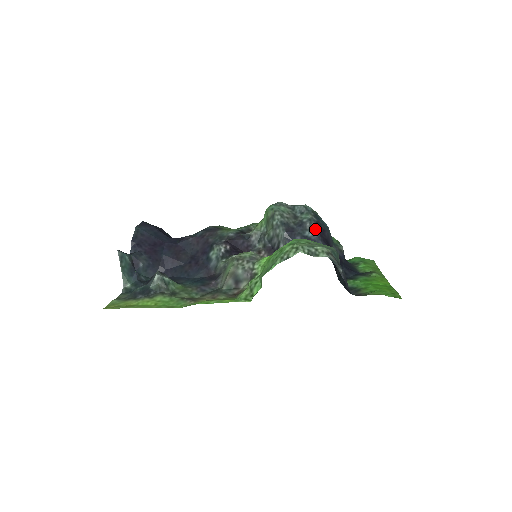
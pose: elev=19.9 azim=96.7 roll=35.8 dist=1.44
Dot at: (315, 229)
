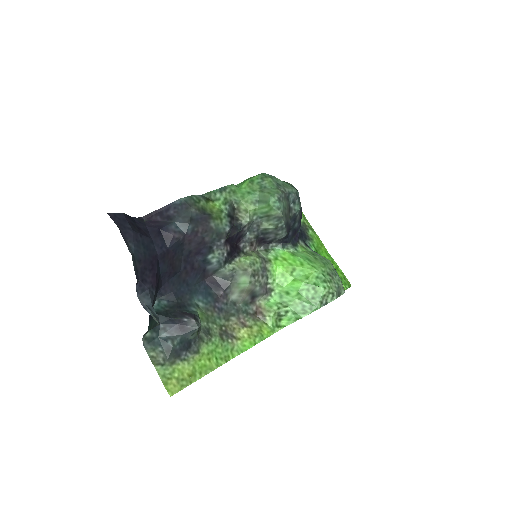
Dot at: (300, 218)
